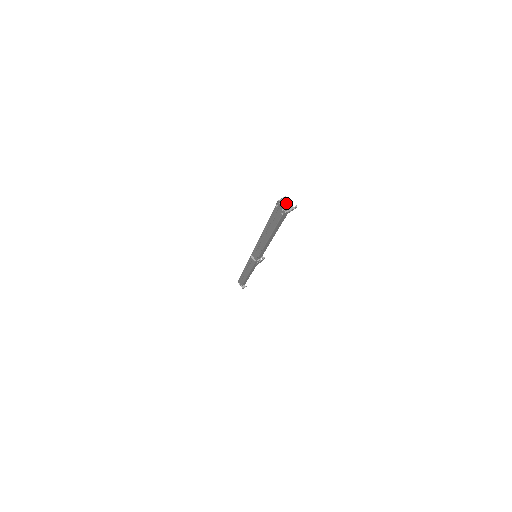
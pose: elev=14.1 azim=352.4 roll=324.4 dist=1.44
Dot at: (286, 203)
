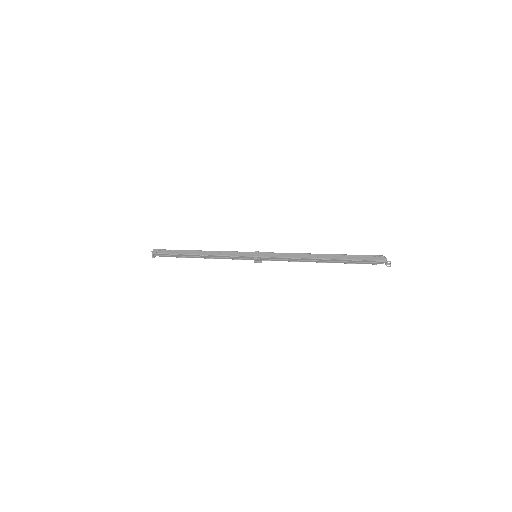
Dot at: (386, 260)
